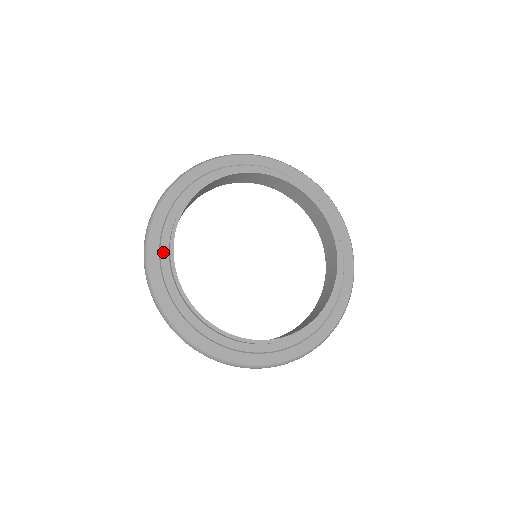
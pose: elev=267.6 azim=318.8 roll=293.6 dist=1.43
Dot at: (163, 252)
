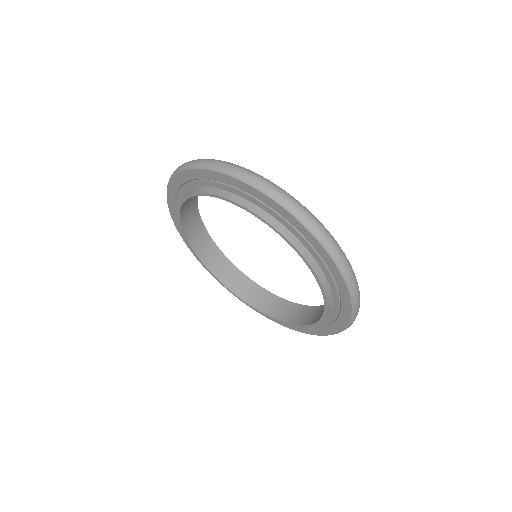
Dot at: occluded
